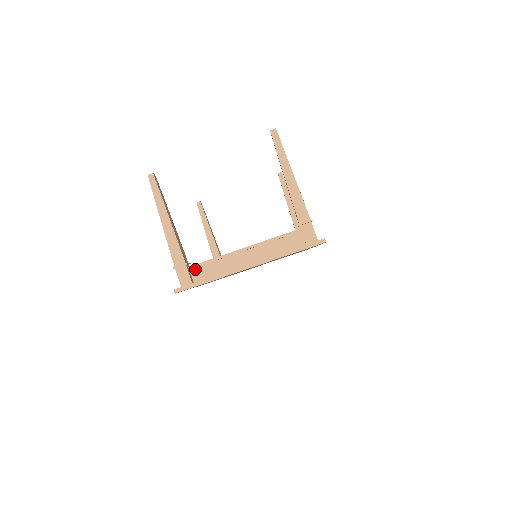
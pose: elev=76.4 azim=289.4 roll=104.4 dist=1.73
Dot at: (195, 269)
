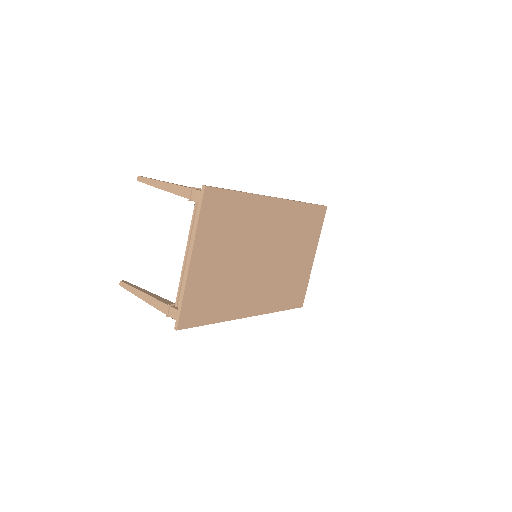
Dot at: occluded
